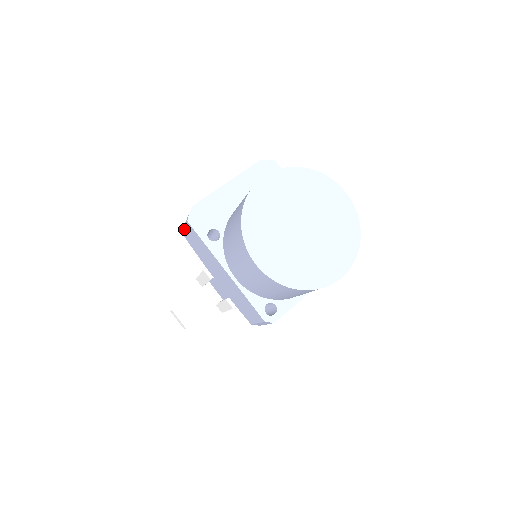
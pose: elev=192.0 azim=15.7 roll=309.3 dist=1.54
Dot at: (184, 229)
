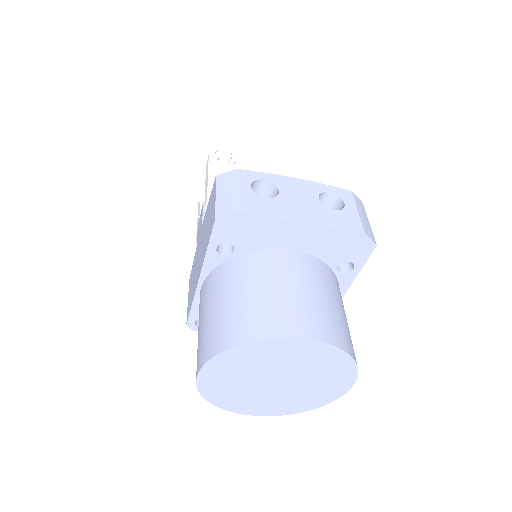
Dot at: (215, 192)
